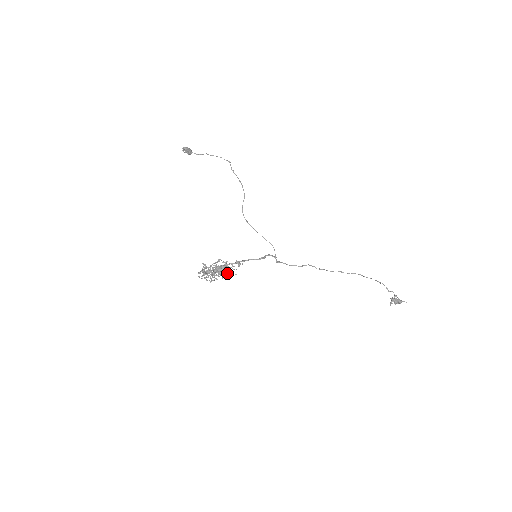
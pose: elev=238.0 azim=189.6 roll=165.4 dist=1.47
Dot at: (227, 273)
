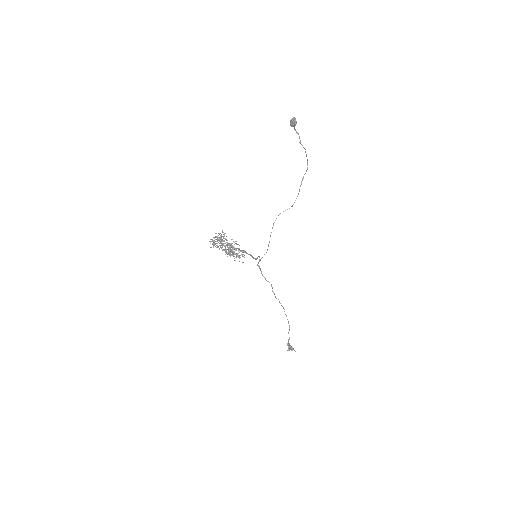
Dot at: occluded
